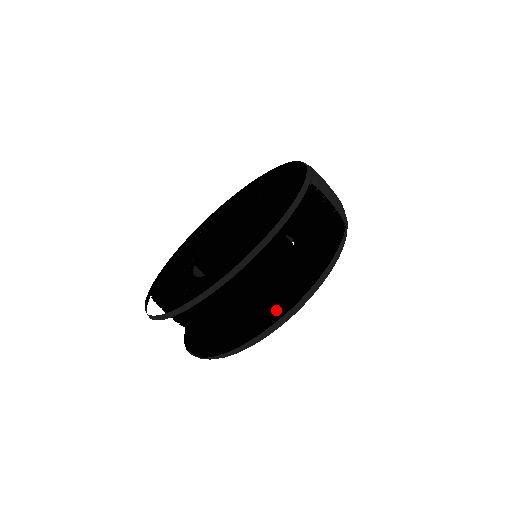
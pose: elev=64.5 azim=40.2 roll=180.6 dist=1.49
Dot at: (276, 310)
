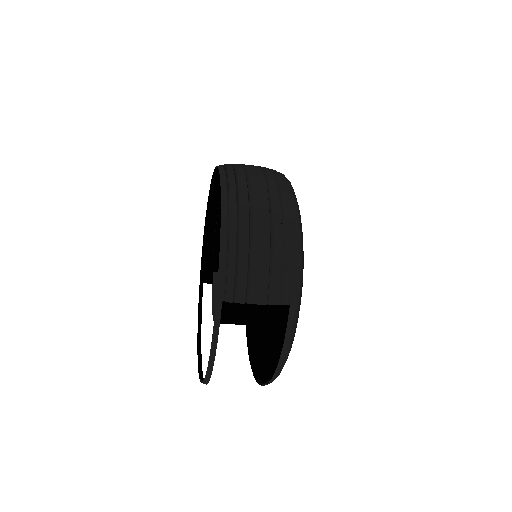
Dot at: (276, 341)
